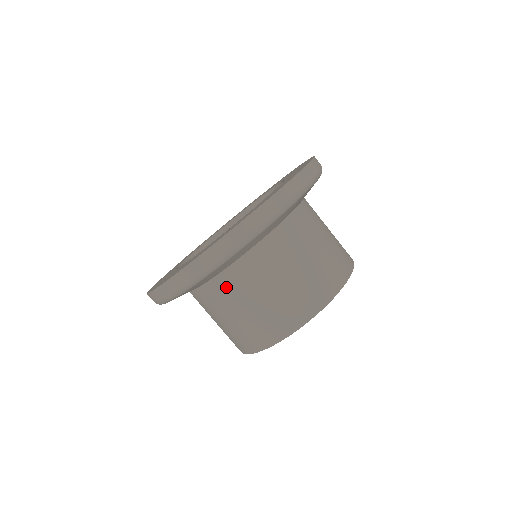
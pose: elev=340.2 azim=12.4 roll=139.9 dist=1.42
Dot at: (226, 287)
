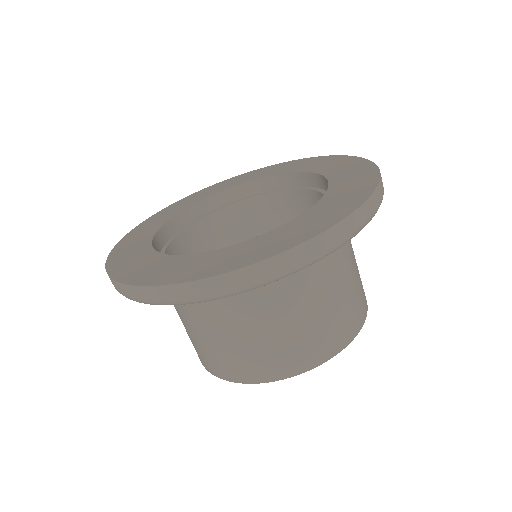
Dot at: (317, 270)
